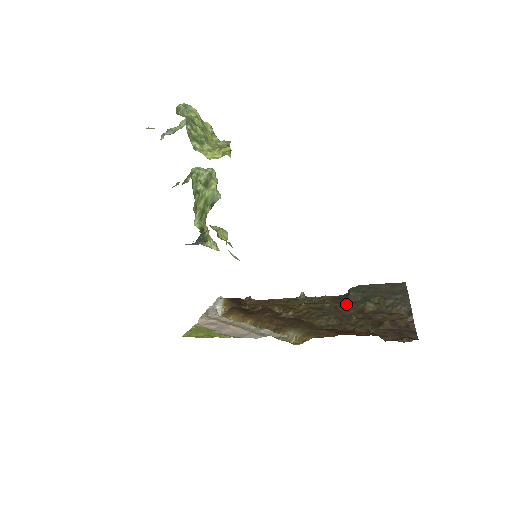
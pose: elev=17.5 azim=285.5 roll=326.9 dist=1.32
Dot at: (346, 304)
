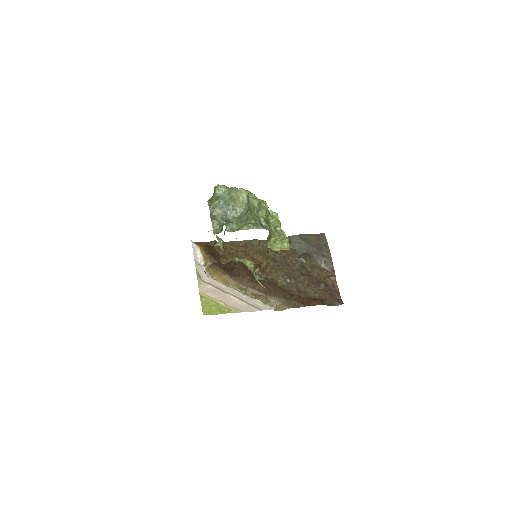
Dot at: (290, 254)
